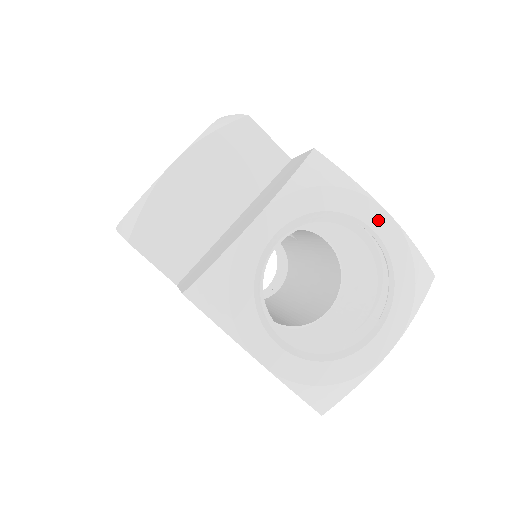
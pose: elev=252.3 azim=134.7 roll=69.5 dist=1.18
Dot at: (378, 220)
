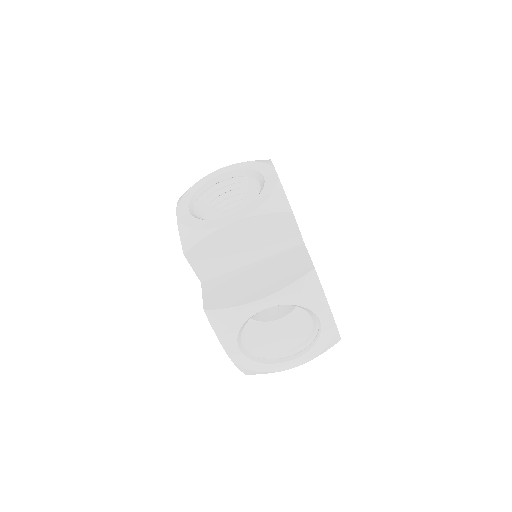
Dot at: (325, 317)
